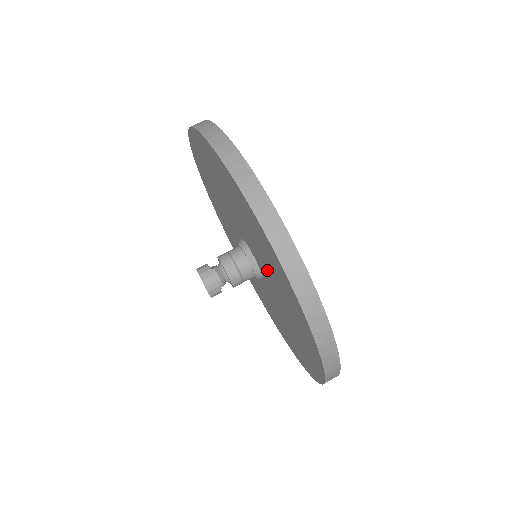
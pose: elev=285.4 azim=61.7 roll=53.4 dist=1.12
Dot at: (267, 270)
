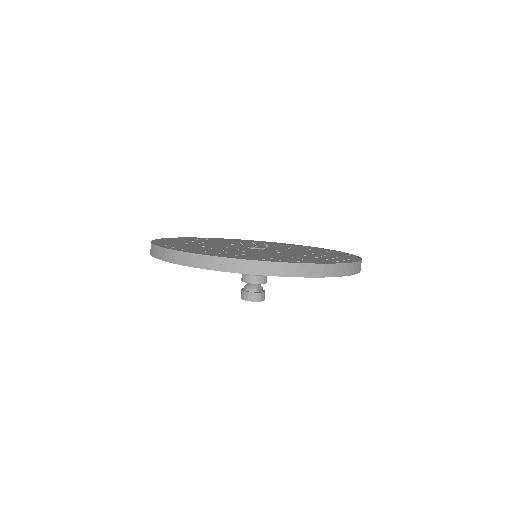
Dot at: occluded
